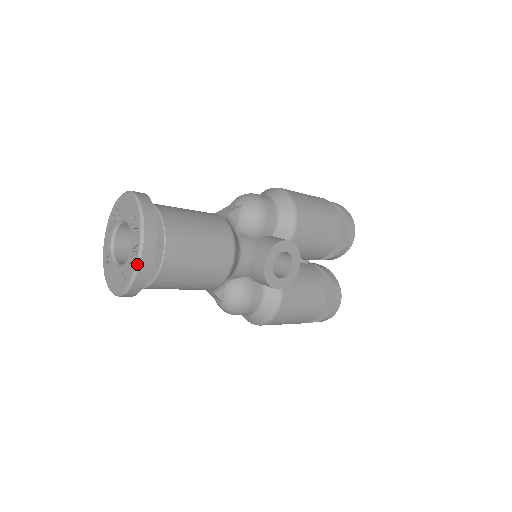
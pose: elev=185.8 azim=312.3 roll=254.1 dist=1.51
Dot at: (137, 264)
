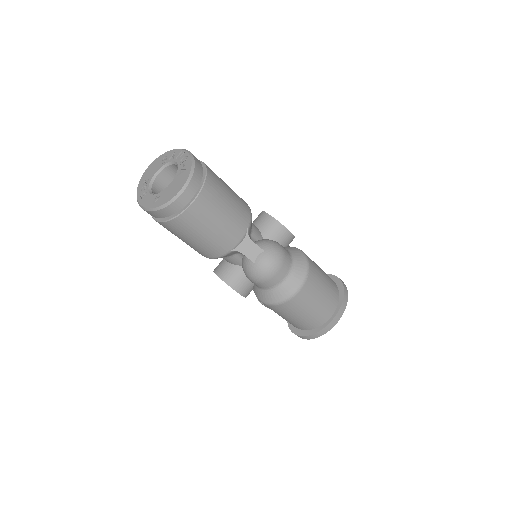
Dot at: (190, 154)
